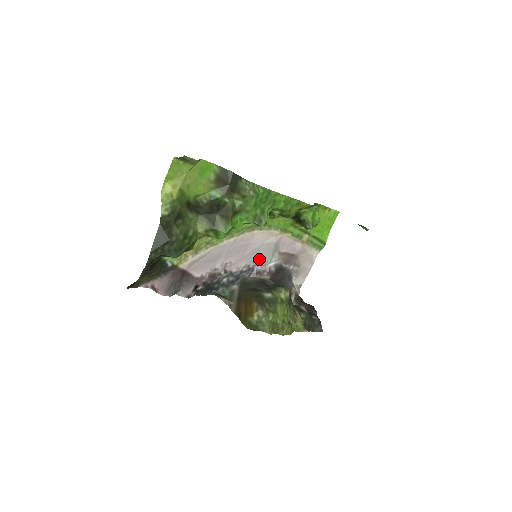
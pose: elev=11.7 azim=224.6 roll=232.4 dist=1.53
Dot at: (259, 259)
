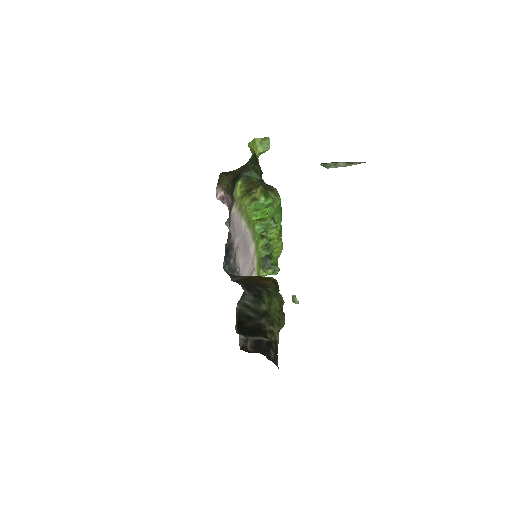
Dot at: (243, 273)
